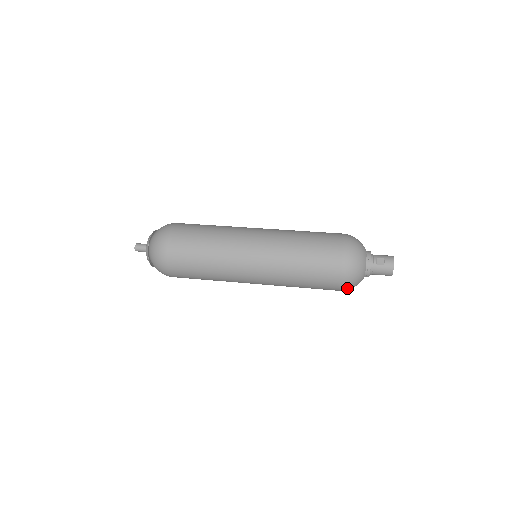
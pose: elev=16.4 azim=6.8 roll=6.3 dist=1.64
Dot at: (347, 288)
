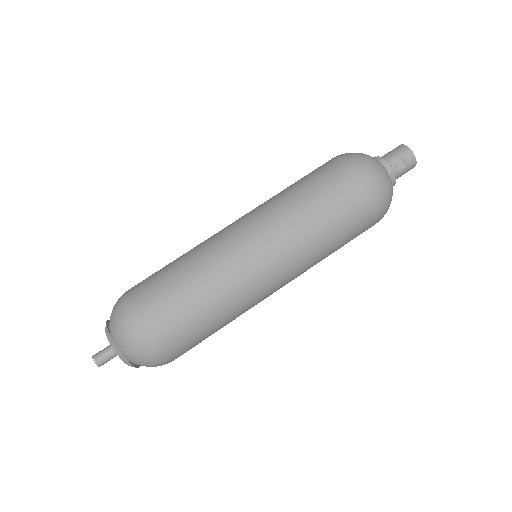
Dot at: occluded
